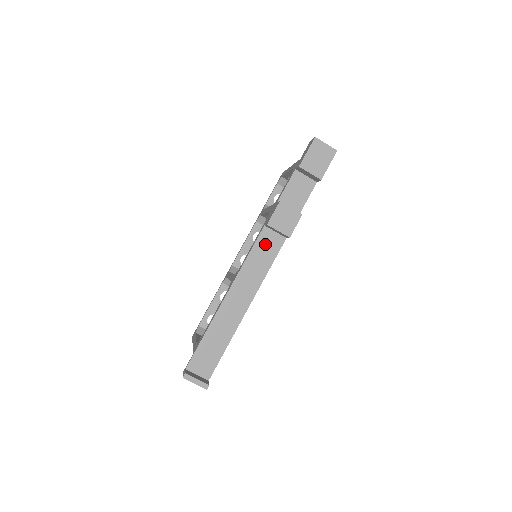
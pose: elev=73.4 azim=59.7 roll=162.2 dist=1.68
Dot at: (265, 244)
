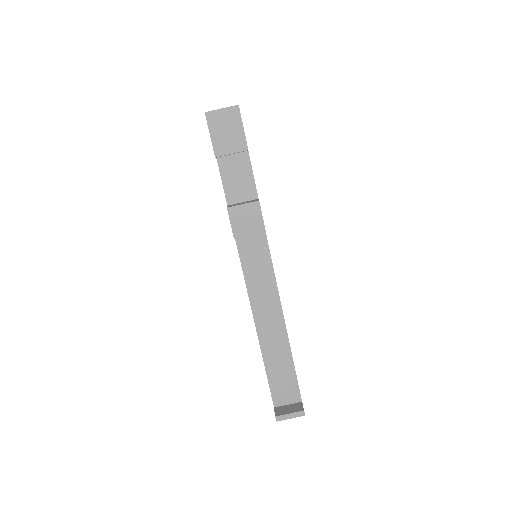
Dot at: (250, 252)
